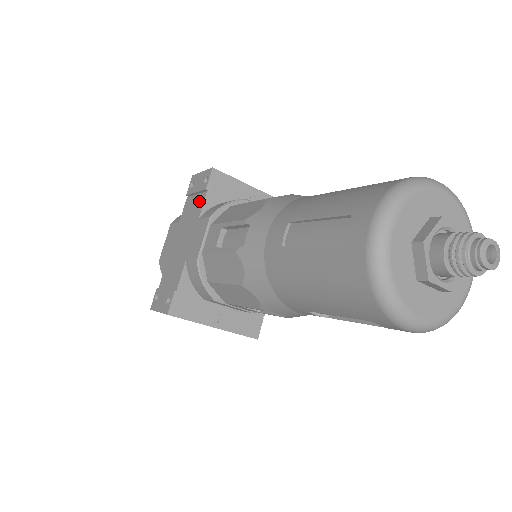
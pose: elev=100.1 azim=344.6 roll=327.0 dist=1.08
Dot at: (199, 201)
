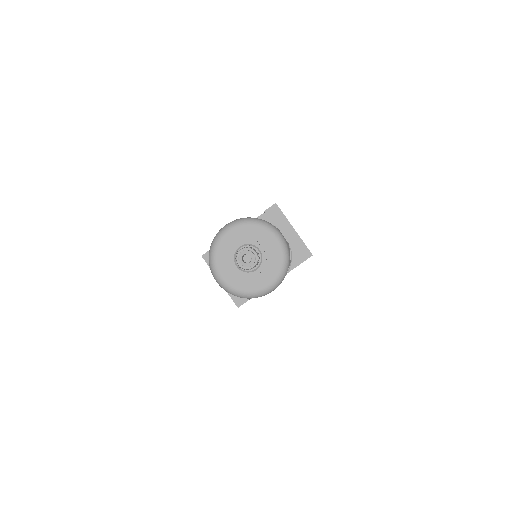
Dot at: occluded
